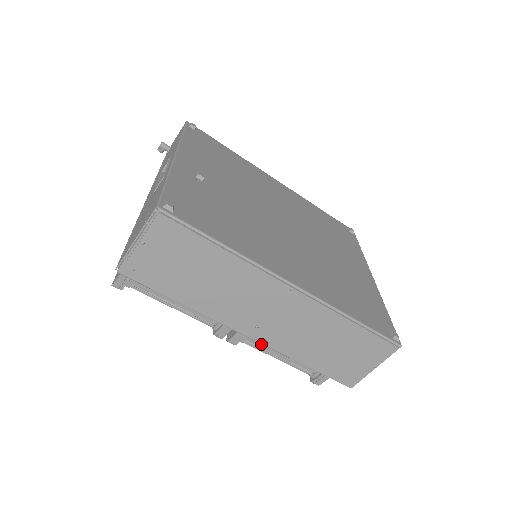
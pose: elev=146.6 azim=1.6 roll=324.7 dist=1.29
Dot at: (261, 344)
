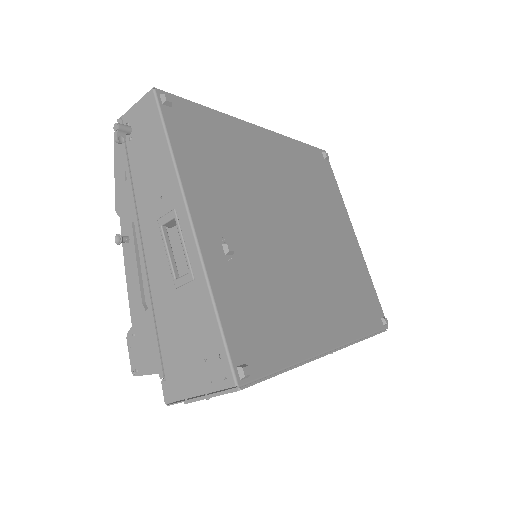
Dot at: occluded
